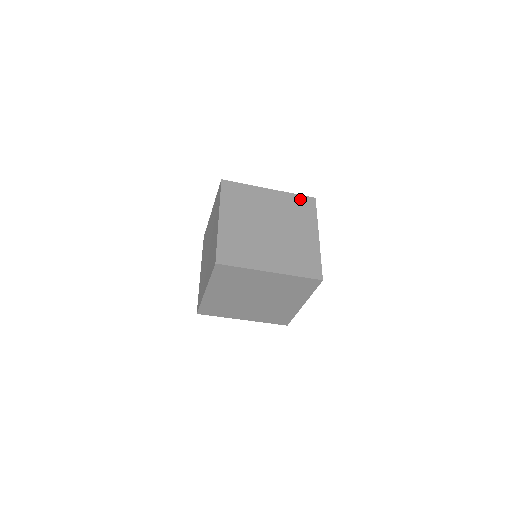
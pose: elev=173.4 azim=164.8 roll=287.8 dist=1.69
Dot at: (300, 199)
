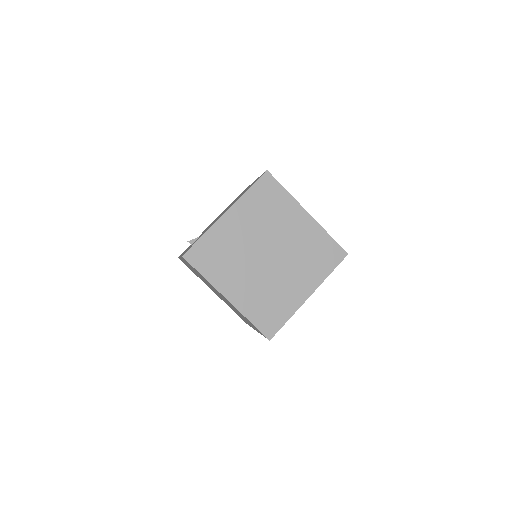
Dot at: (258, 190)
